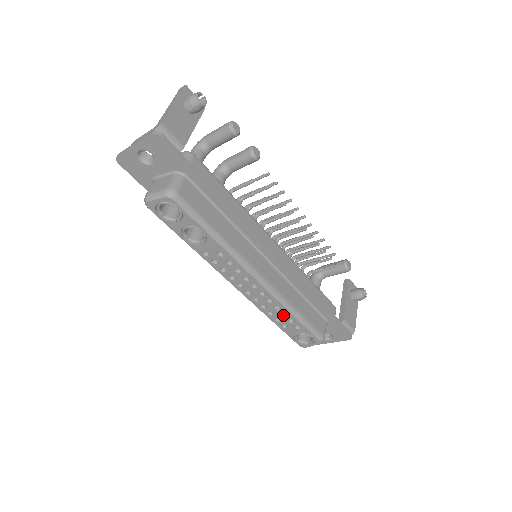
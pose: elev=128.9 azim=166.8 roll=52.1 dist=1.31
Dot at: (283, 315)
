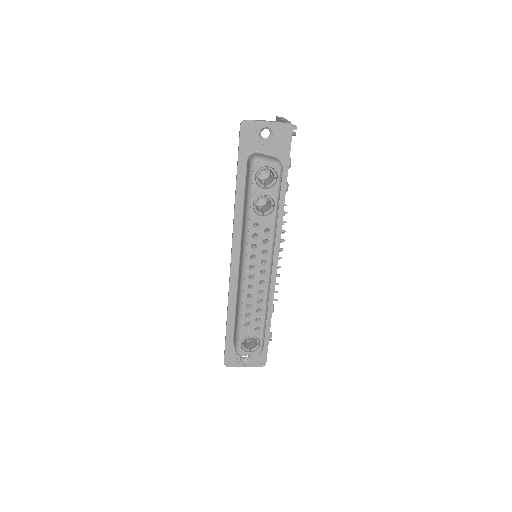
Dot at: (257, 311)
